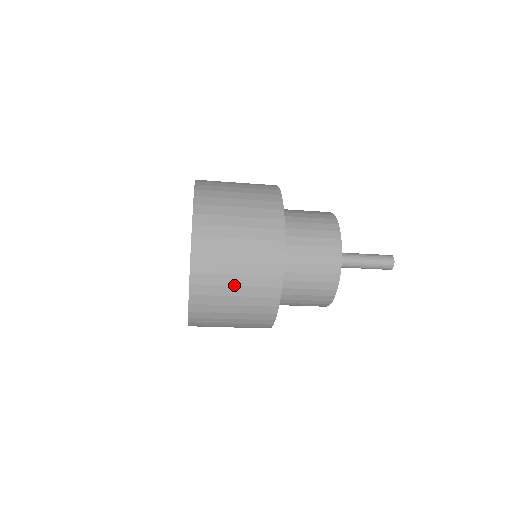
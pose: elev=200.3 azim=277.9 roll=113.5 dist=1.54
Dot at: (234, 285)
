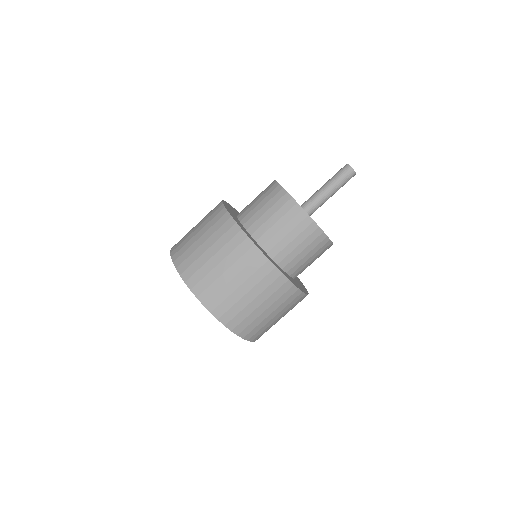
Dot at: (199, 238)
